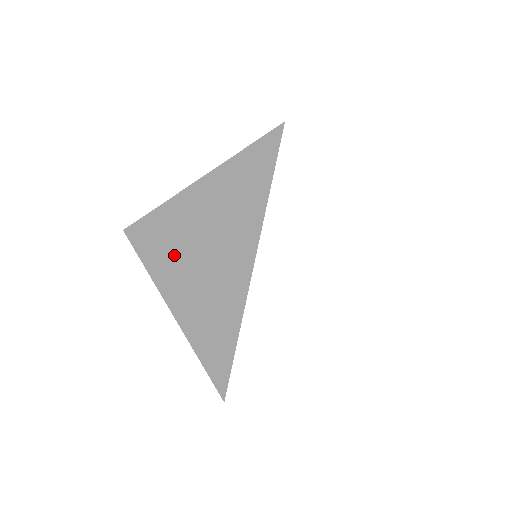
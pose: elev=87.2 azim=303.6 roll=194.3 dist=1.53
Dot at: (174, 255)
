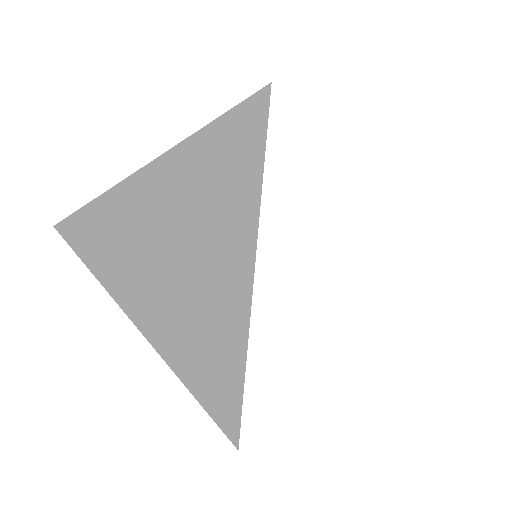
Dot at: (145, 261)
